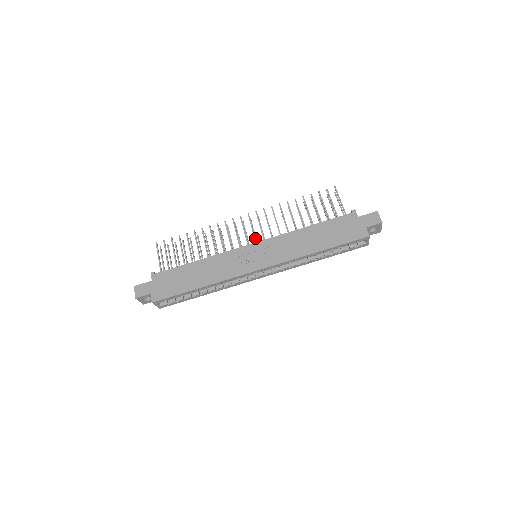
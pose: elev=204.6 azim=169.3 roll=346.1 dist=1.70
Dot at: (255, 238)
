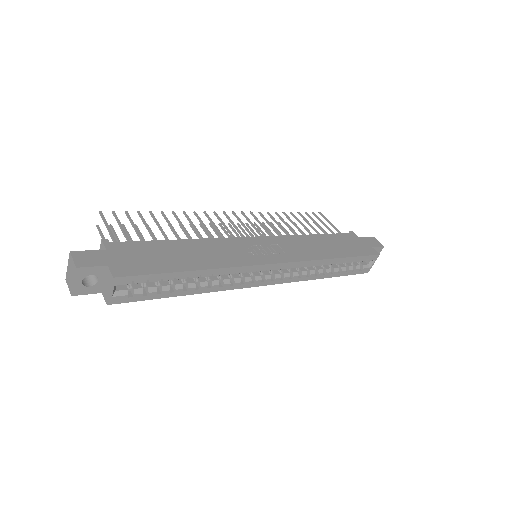
Dot at: (253, 235)
